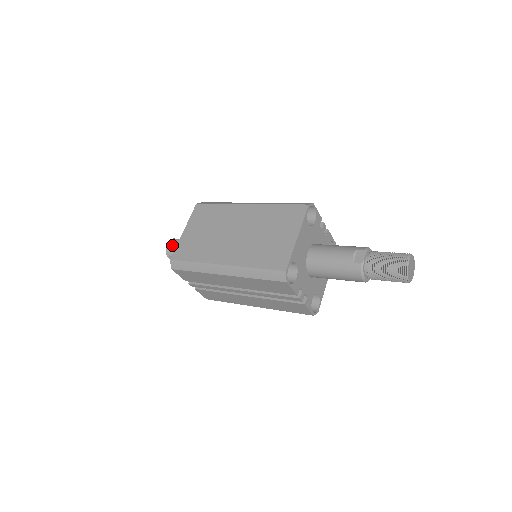
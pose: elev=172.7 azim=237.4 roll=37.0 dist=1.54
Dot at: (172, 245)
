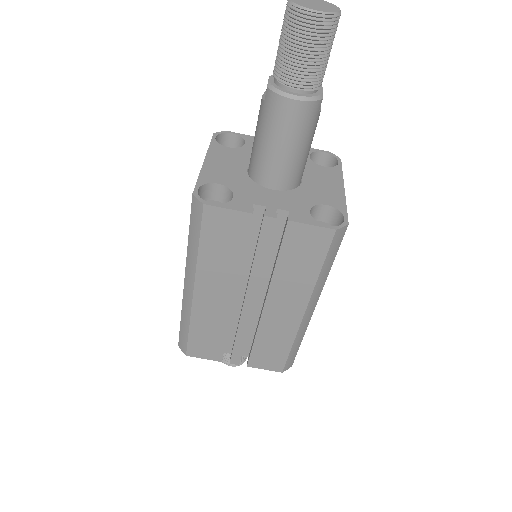
Dot at: occluded
